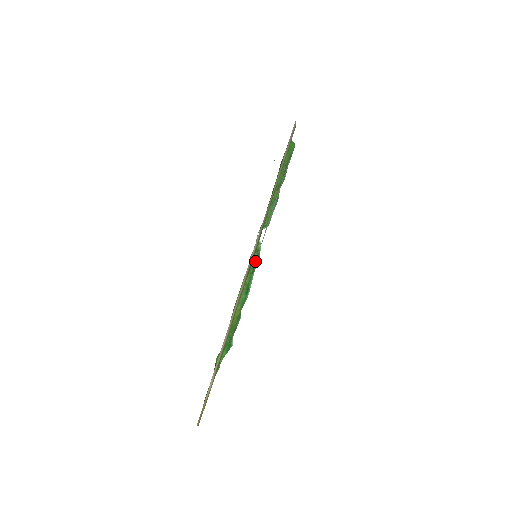
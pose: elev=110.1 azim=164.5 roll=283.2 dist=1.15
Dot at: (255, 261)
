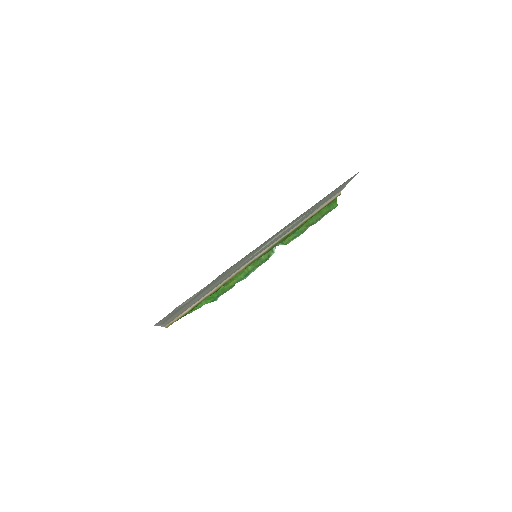
Dot at: (263, 261)
